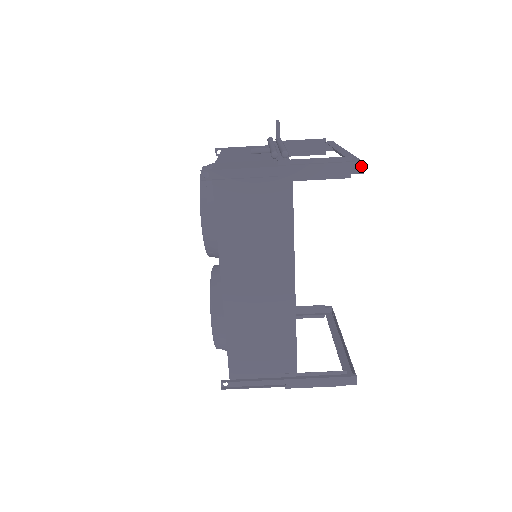
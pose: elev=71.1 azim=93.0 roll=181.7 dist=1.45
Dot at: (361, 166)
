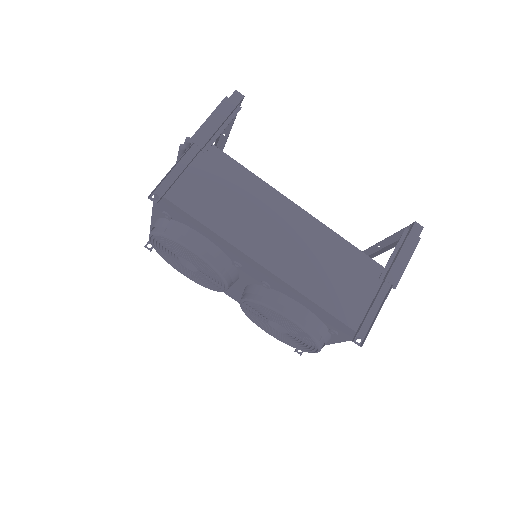
Dot at: (238, 94)
